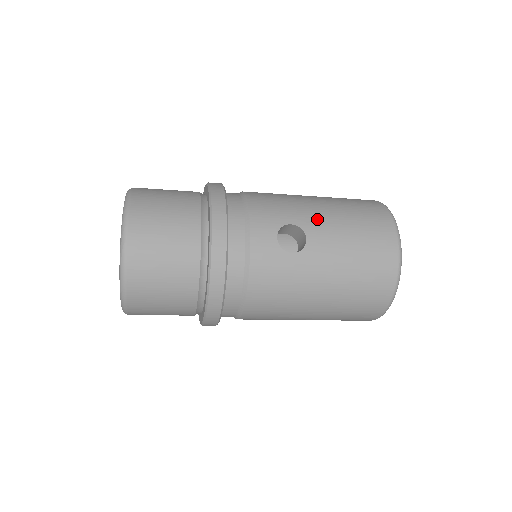
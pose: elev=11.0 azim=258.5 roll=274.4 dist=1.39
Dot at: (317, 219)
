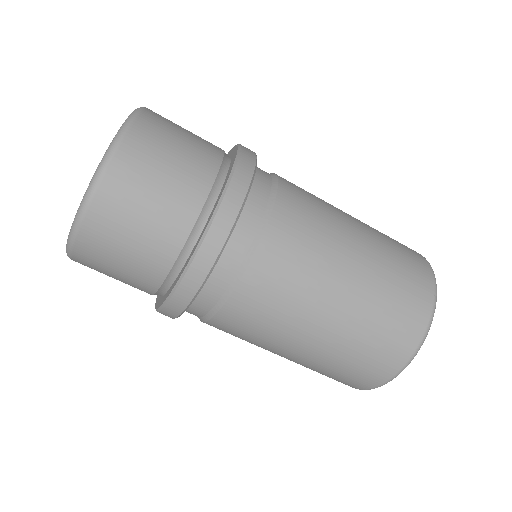
Dot at: occluded
